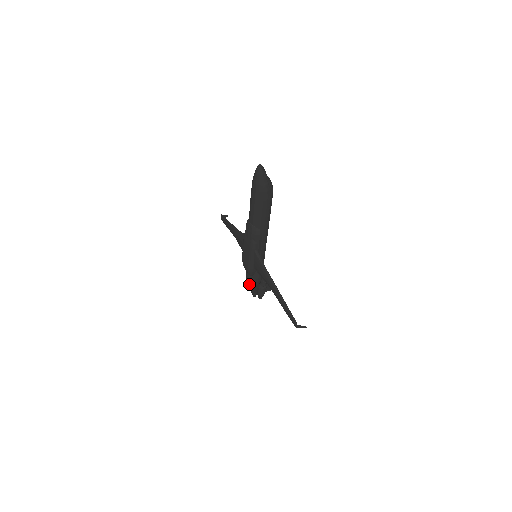
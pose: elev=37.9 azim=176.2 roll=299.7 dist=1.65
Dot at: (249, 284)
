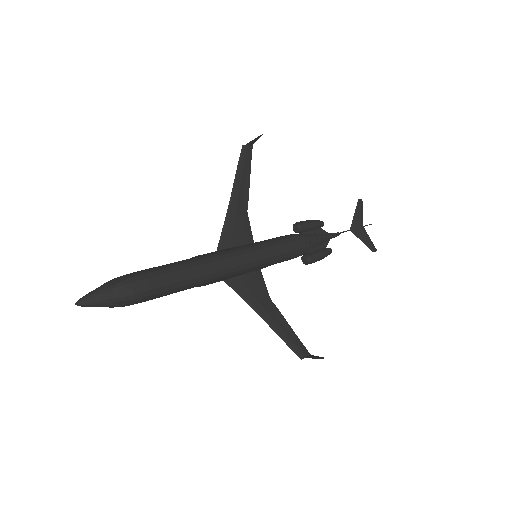
Dot at: occluded
